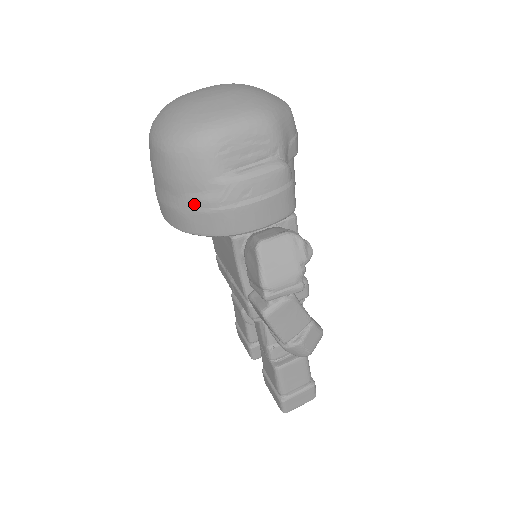
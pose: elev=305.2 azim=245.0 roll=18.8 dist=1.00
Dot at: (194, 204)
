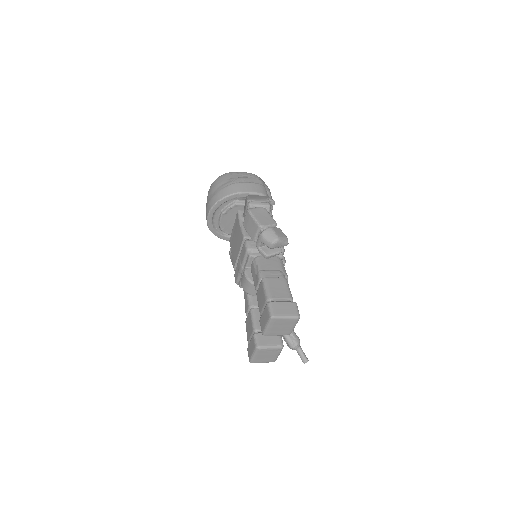
Dot at: (221, 188)
